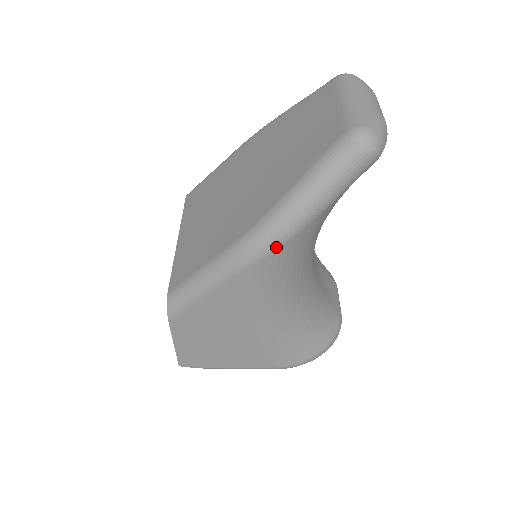
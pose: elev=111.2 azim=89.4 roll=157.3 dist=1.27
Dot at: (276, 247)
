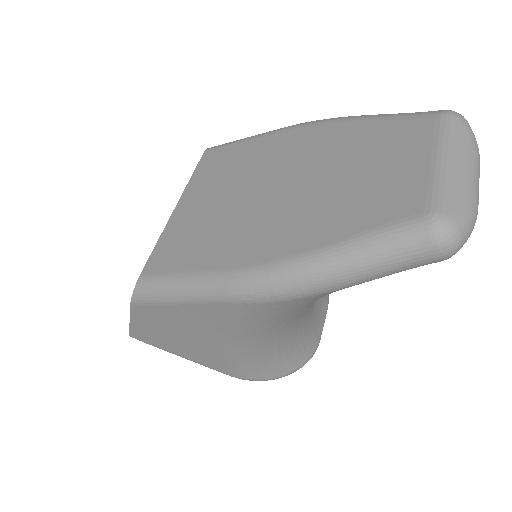
Dot at: (280, 299)
